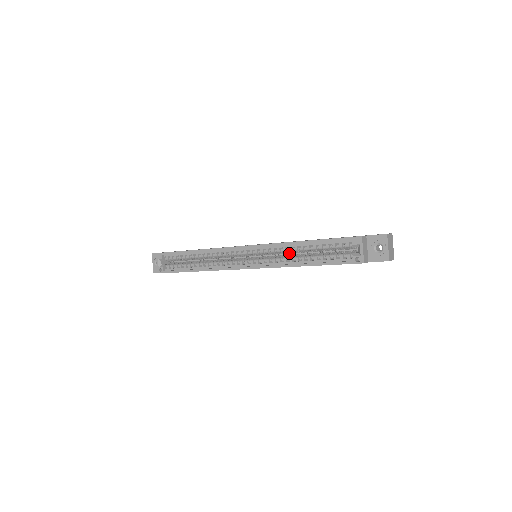
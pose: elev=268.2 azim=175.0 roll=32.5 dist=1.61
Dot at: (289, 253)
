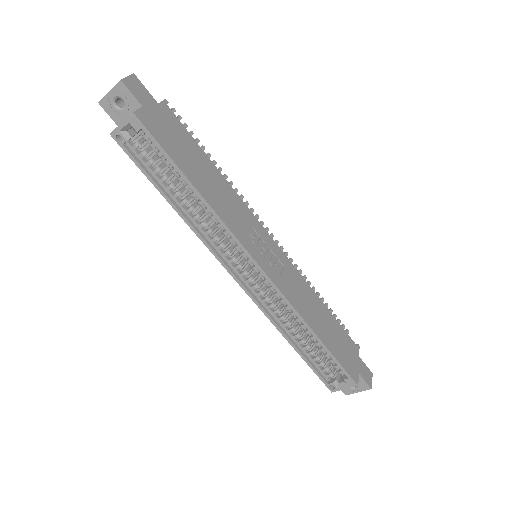
Dot at: occluded
